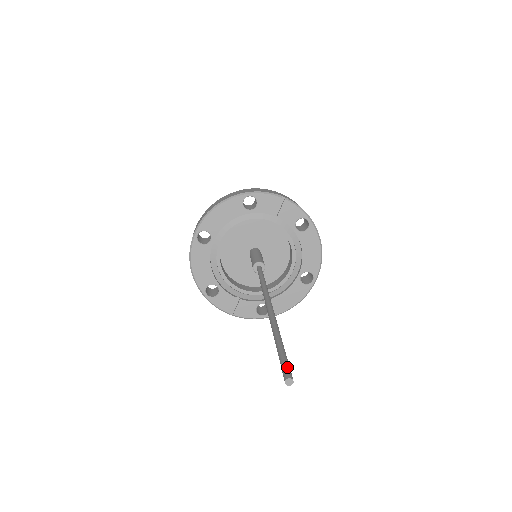
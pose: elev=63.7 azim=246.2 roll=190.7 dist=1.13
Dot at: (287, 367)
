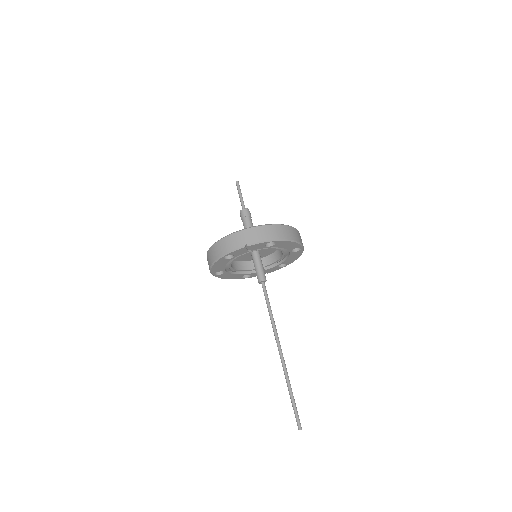
Dot at: (297, 421)
